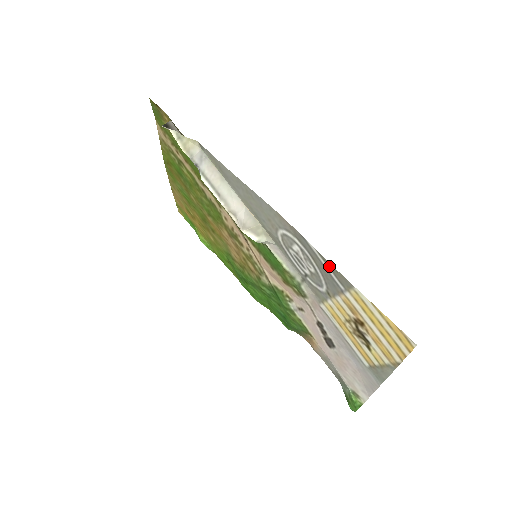
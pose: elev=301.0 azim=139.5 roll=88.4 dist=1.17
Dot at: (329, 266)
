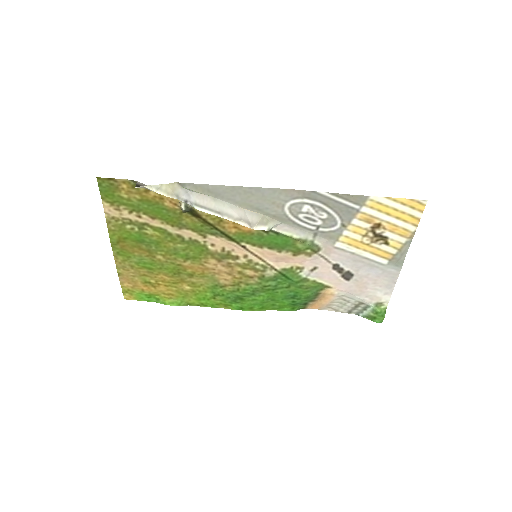
Dot at: (343, 197)
